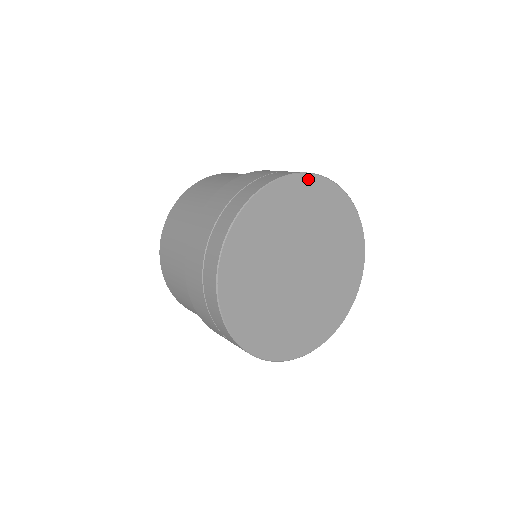
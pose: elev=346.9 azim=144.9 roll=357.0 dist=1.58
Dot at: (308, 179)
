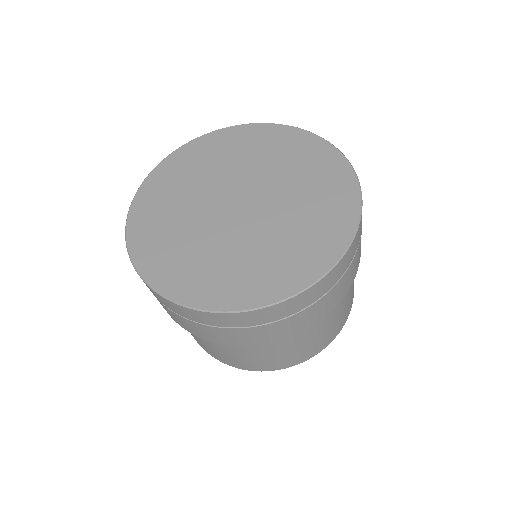
Dot at: (283, 129)
